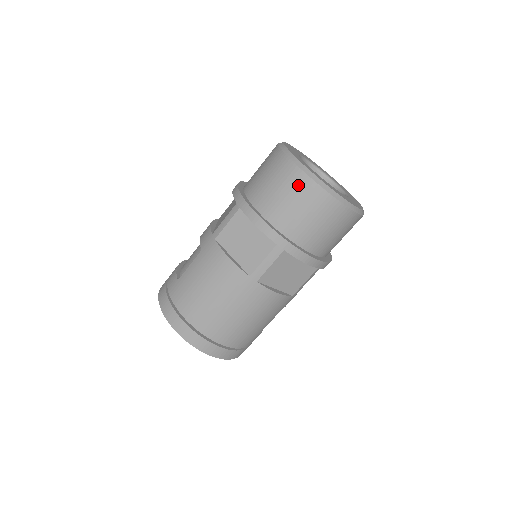
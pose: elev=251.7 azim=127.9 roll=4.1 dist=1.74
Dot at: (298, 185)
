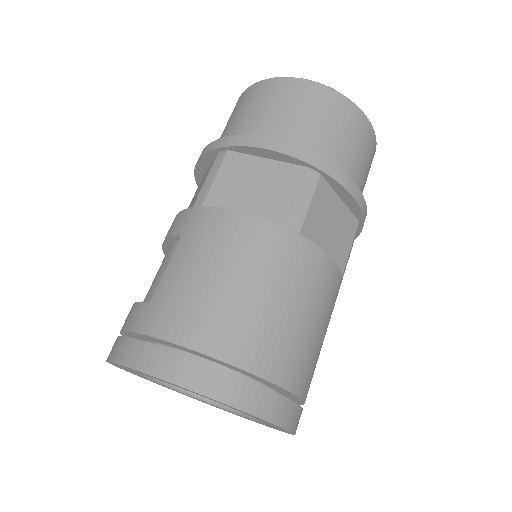
Dot at: (302, 93)
